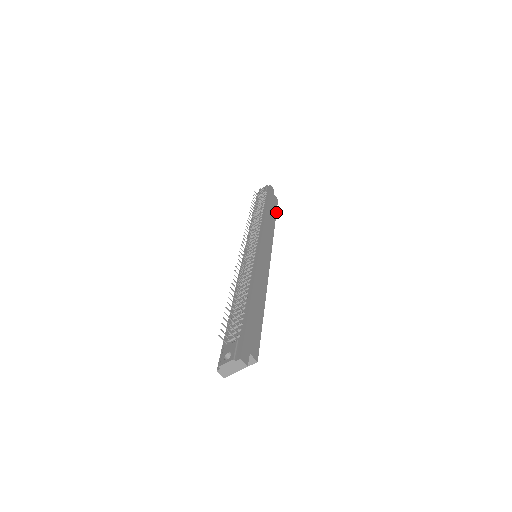
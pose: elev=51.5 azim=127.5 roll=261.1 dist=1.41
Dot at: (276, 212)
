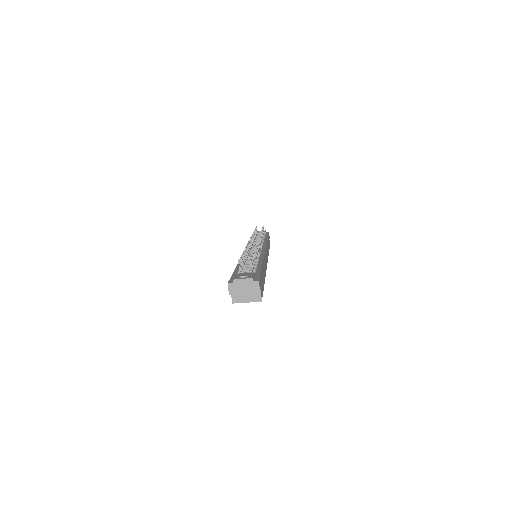
Dot at: occluded
